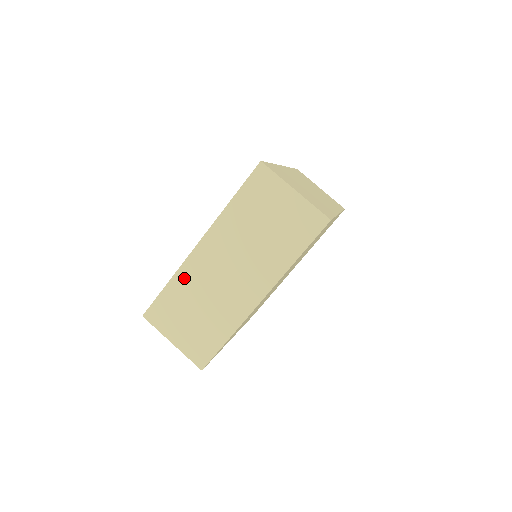
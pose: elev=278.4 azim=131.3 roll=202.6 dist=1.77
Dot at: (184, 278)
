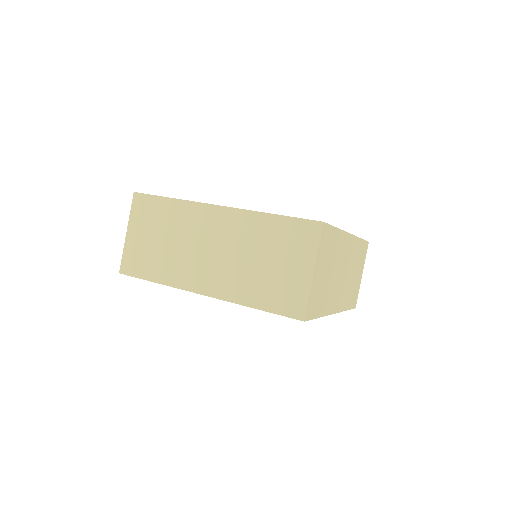
Dot at: (184, 211)
